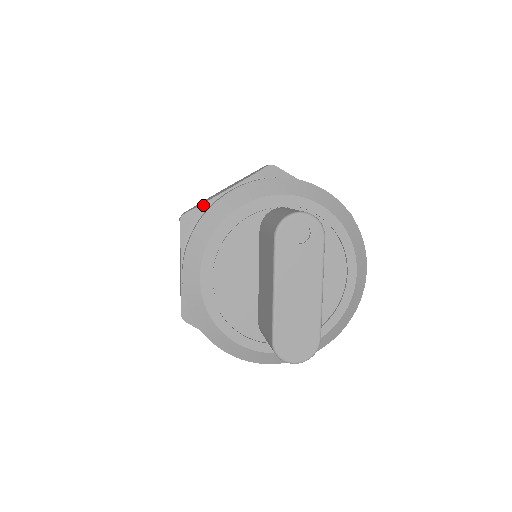
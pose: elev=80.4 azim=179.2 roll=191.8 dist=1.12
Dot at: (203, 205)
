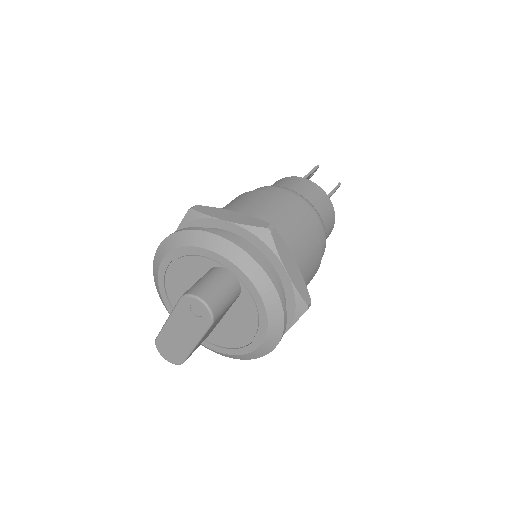
Dot at: (204, 215)
